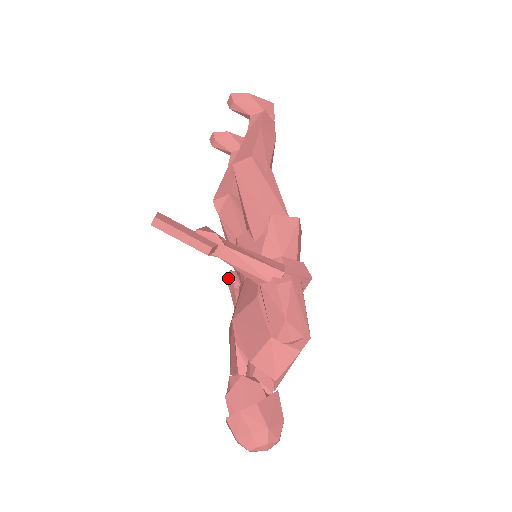
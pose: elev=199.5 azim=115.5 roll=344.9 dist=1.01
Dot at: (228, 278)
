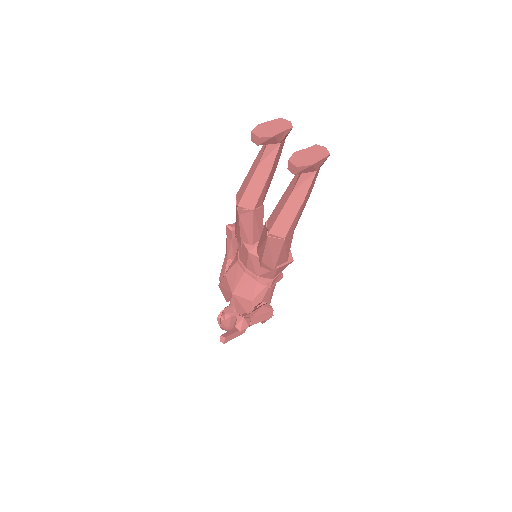
Dot at: (228, 230)
